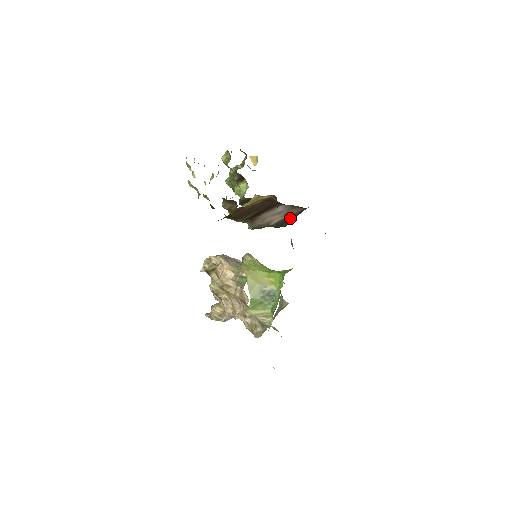
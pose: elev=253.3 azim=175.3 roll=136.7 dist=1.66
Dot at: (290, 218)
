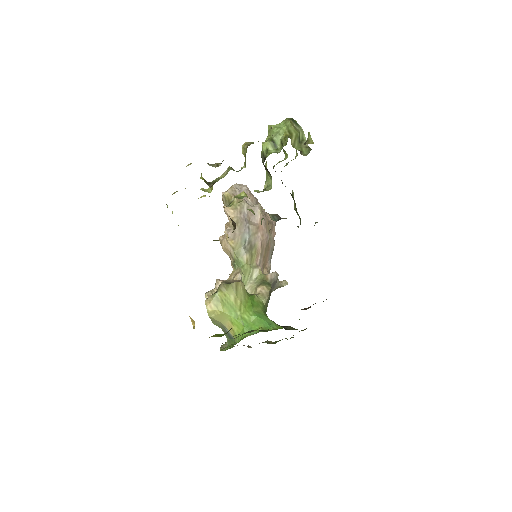
Dot at: occluded
